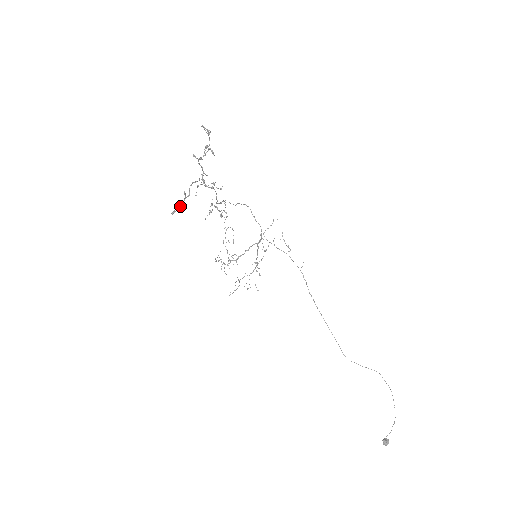
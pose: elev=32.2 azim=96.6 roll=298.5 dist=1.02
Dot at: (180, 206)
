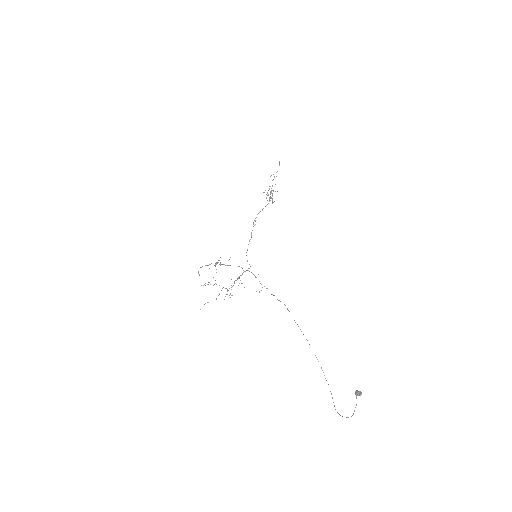
Dot at: occluded
